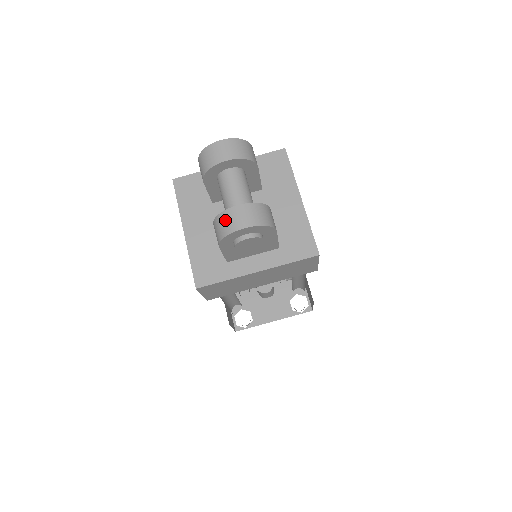
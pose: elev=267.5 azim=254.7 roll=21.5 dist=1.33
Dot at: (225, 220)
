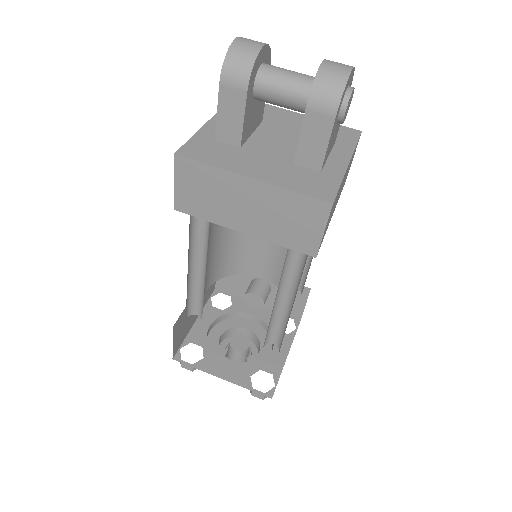
Dot at: (329, 75)
